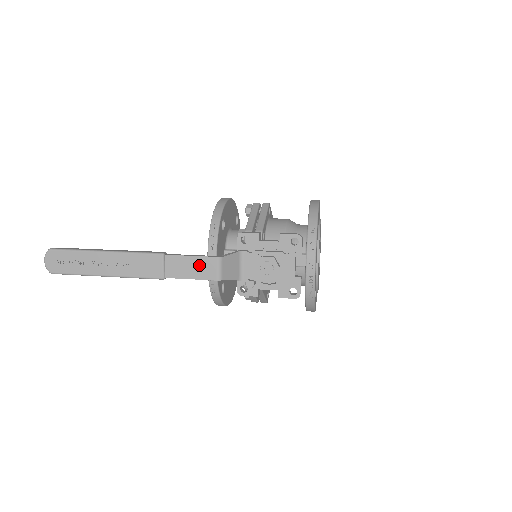
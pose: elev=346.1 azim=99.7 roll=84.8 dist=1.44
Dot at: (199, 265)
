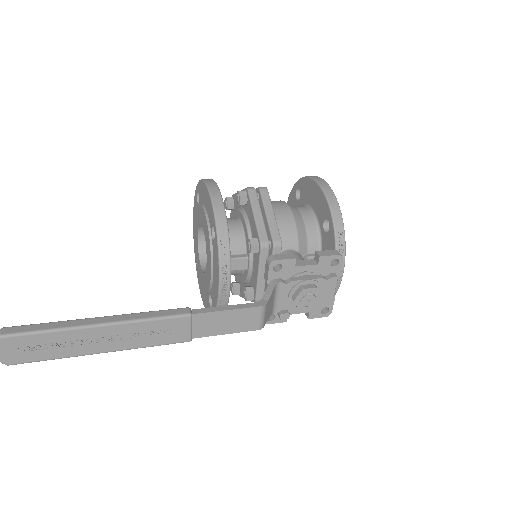
Dot at: (238, 318)
